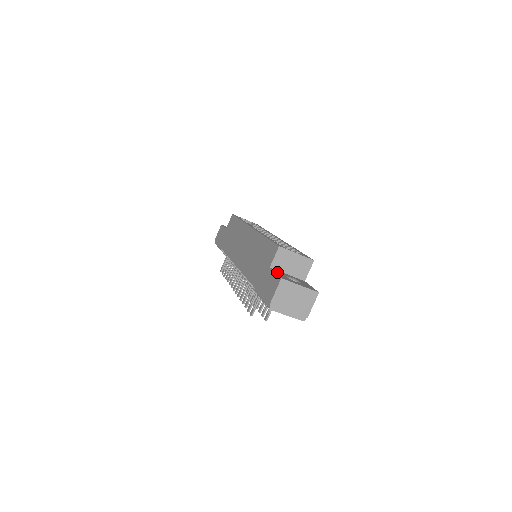
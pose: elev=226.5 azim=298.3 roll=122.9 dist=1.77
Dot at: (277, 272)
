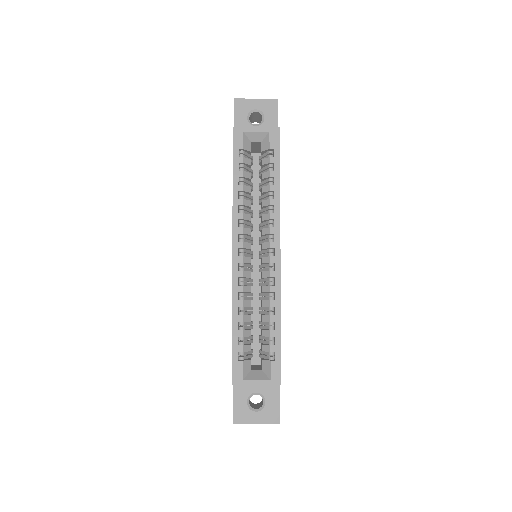
Dot at: (237, 394)
